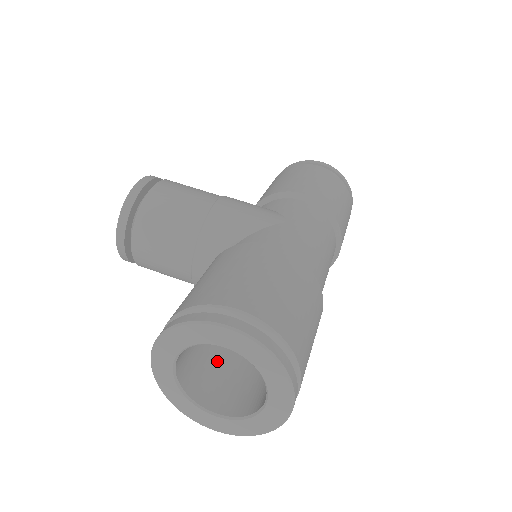
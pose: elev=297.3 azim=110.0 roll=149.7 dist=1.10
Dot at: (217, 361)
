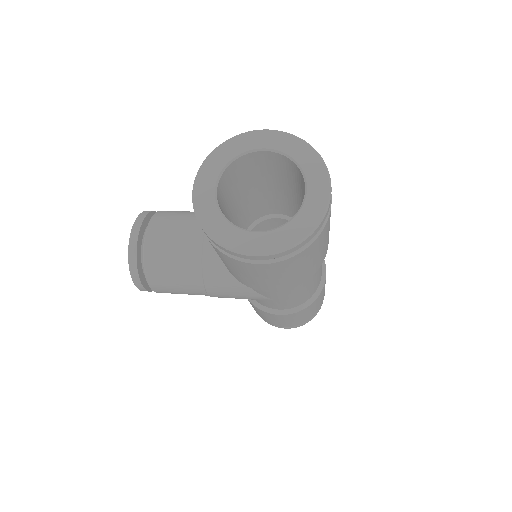
Dot at: occluded
